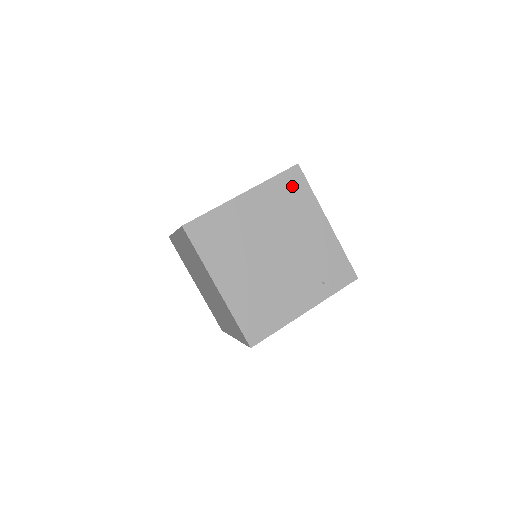
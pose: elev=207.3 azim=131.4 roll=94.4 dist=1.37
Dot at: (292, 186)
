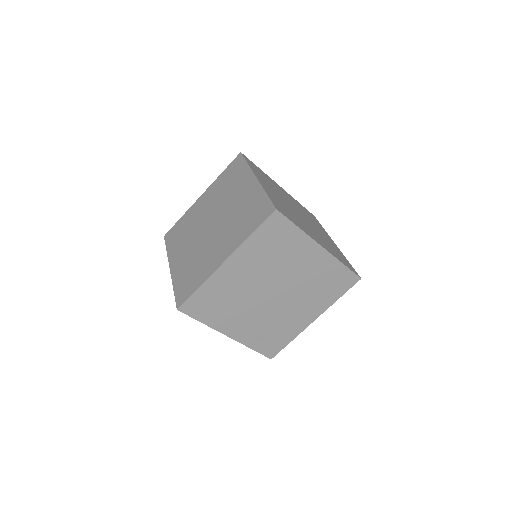
Dot at: (340, 282)
